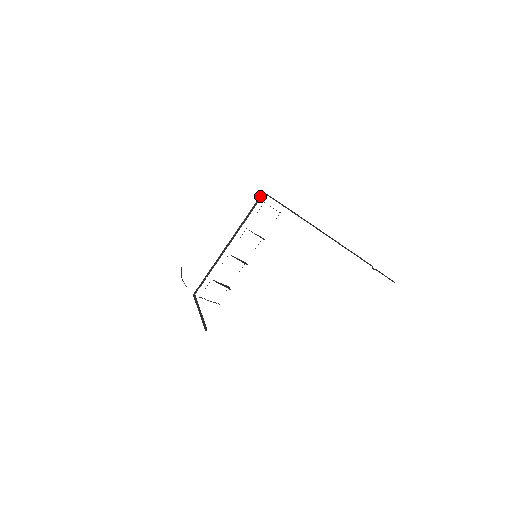
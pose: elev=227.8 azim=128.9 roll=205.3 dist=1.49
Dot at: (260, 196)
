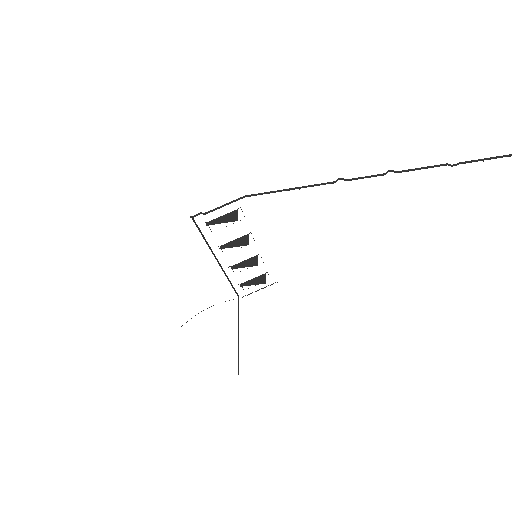
Dot at: (193, 221)
